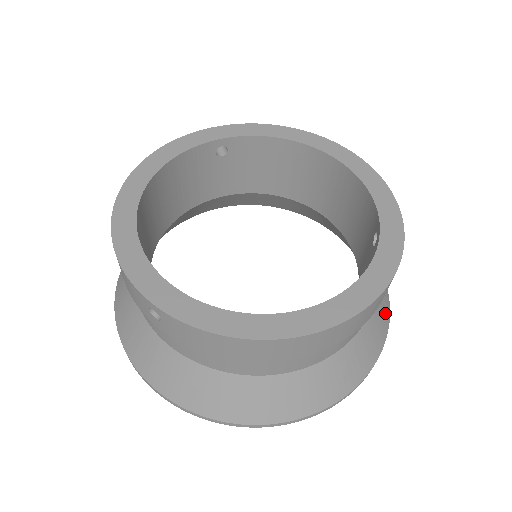
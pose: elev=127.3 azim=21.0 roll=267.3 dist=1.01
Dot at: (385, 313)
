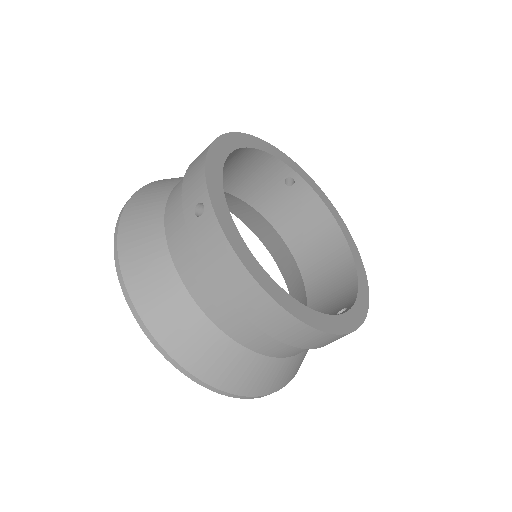
Dot at: (295, 372)
